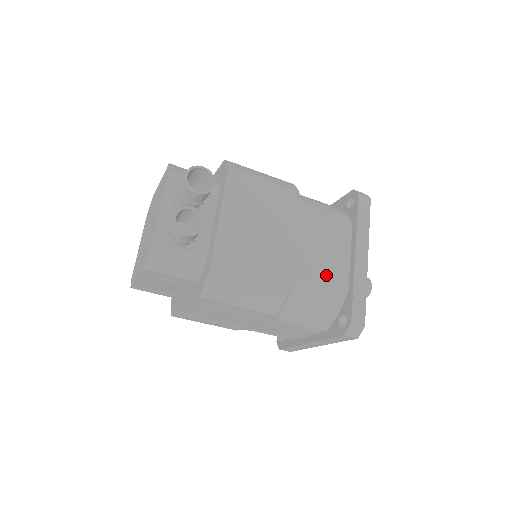
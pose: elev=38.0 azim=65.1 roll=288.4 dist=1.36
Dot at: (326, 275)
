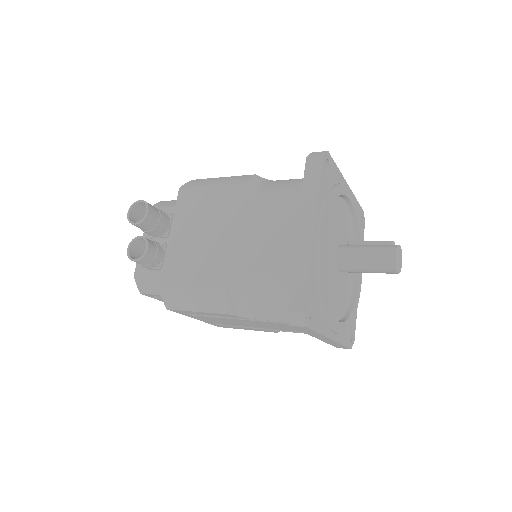
Dot at: (268, 262)
